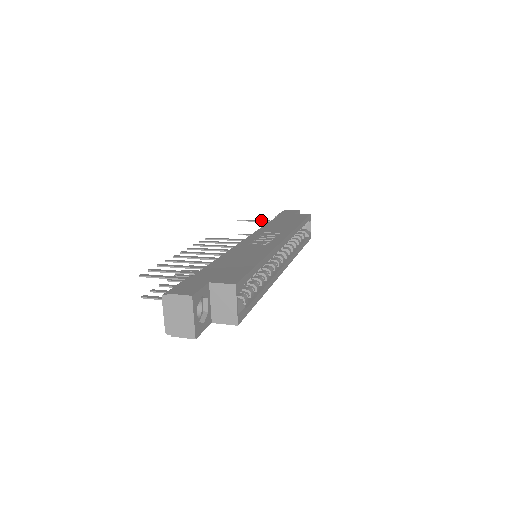
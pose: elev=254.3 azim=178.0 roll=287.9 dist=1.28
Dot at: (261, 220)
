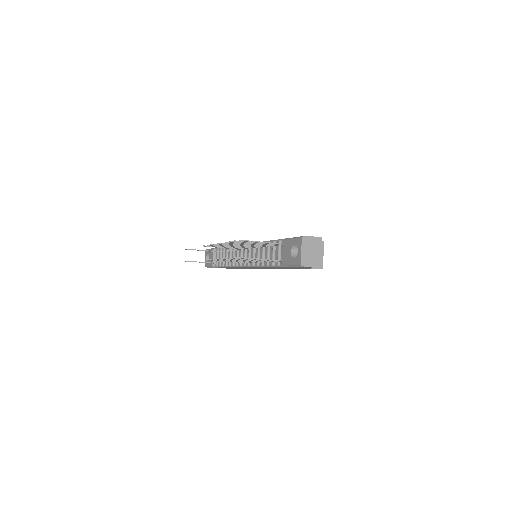
Dot at: (204, 250)
